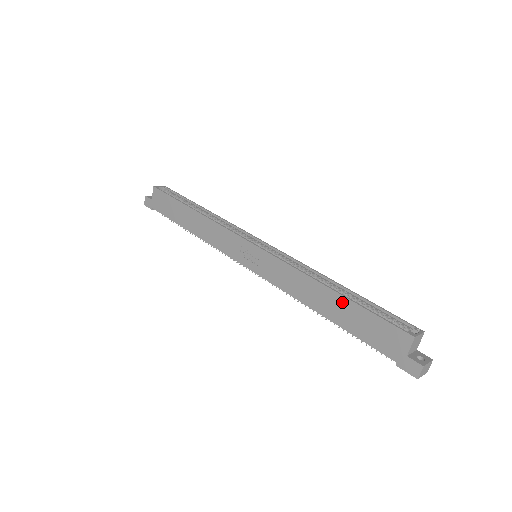
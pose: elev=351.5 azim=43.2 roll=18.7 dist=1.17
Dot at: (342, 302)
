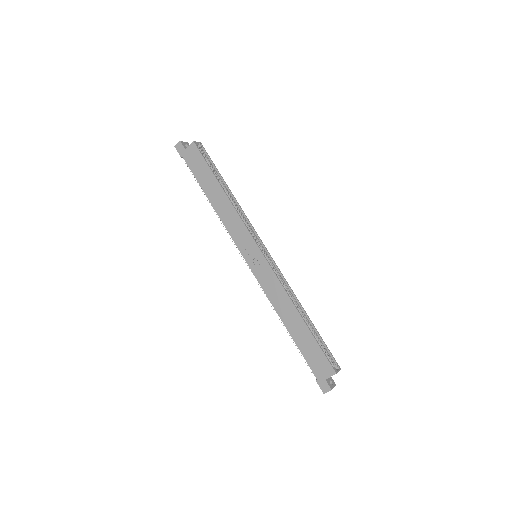
Dot at: (304, 328)
